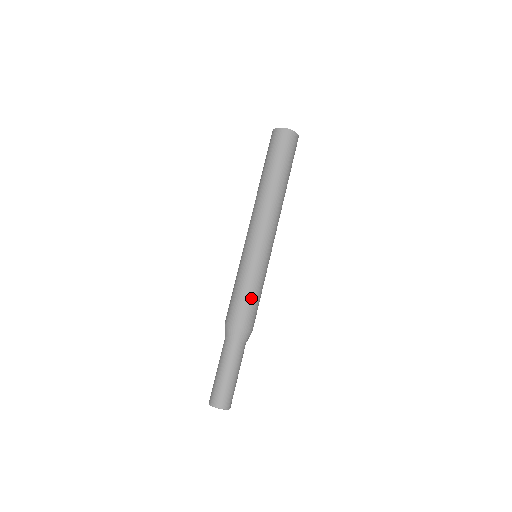
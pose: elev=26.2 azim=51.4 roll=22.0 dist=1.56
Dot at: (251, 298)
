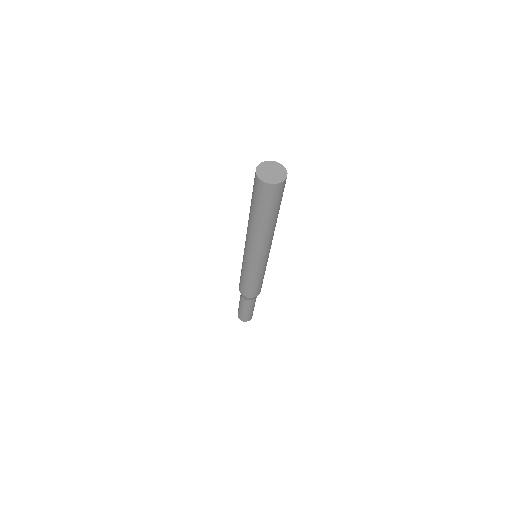
Dot at: (250, 285)
